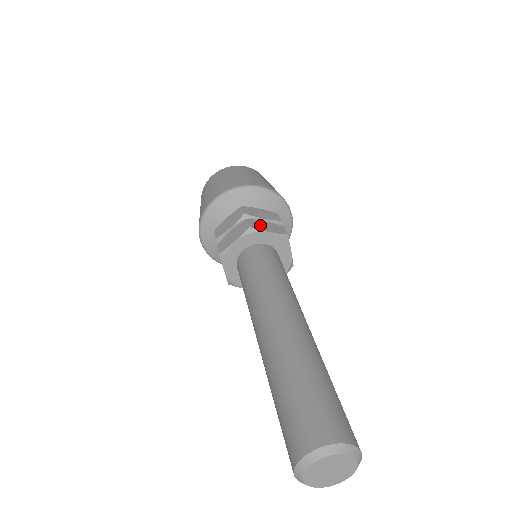
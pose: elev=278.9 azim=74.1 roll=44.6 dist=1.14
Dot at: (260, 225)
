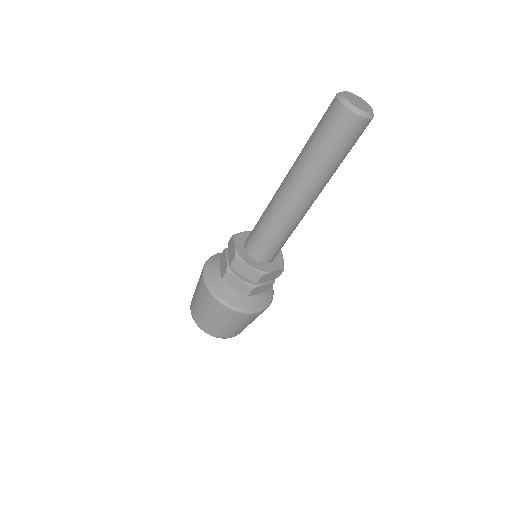
Dot at: occluded
